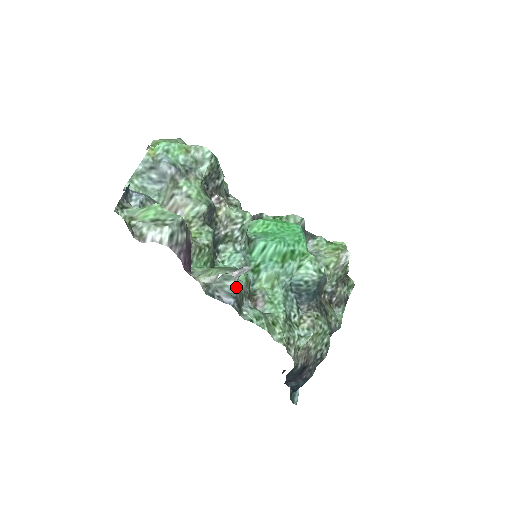
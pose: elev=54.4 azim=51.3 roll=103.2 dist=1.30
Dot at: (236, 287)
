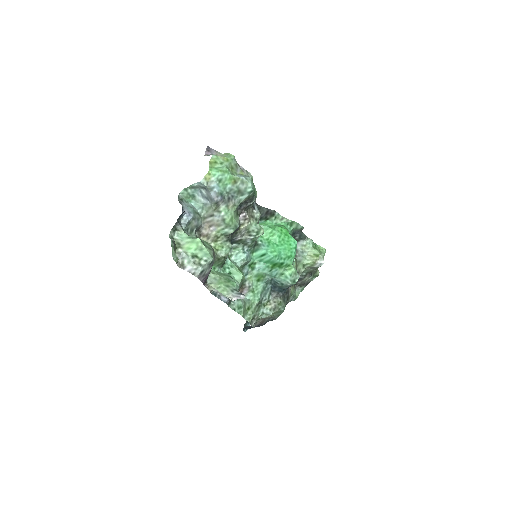
Dot at: occluded
